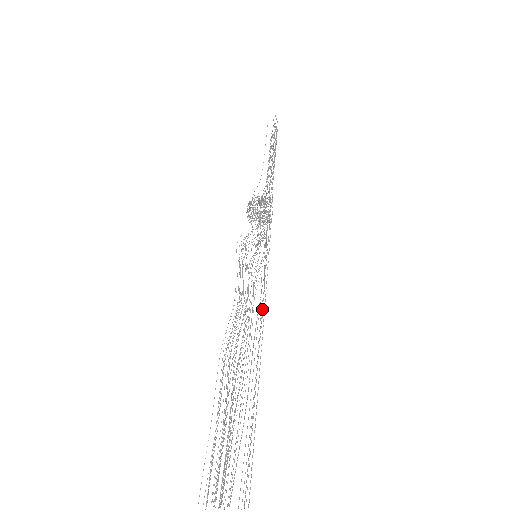
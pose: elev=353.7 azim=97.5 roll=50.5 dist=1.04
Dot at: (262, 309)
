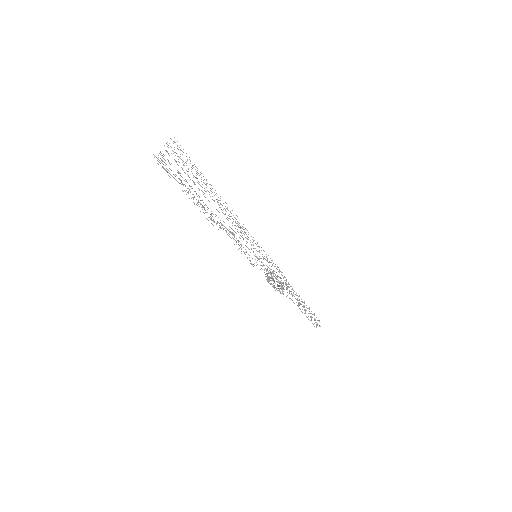
Dot at: occluded
